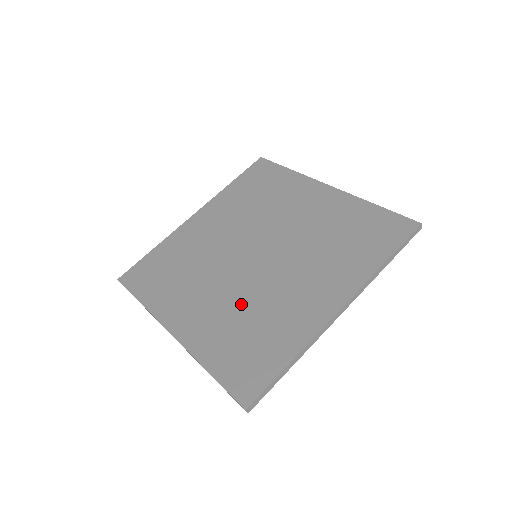
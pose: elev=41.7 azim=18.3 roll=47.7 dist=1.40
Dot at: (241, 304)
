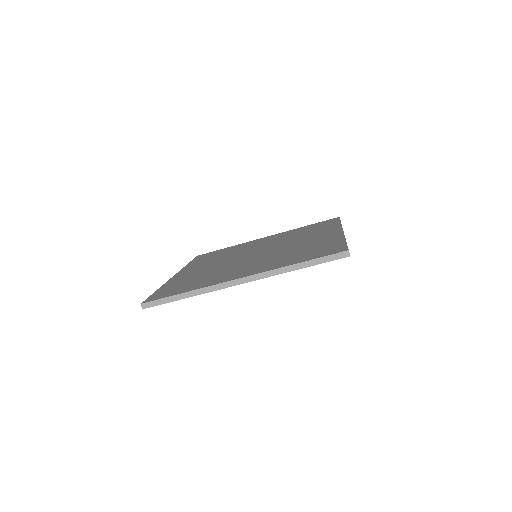
Dot at: (277, 255)
